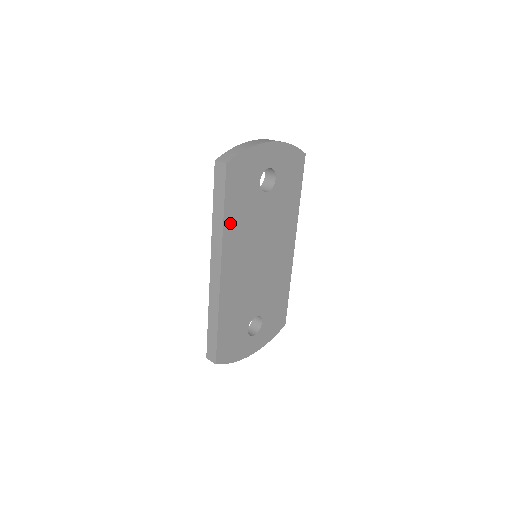
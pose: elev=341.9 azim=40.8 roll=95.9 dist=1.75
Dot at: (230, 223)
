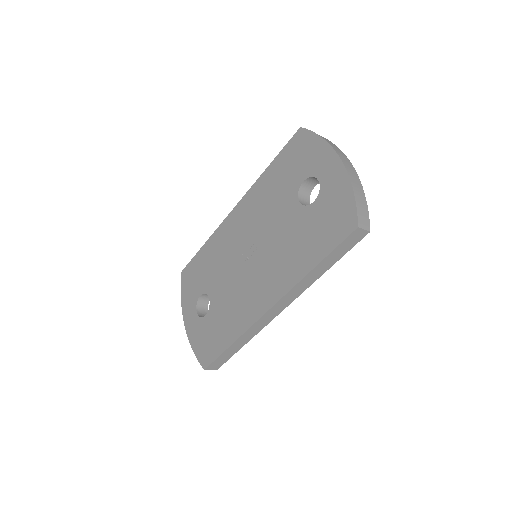
Dot at: occluded
